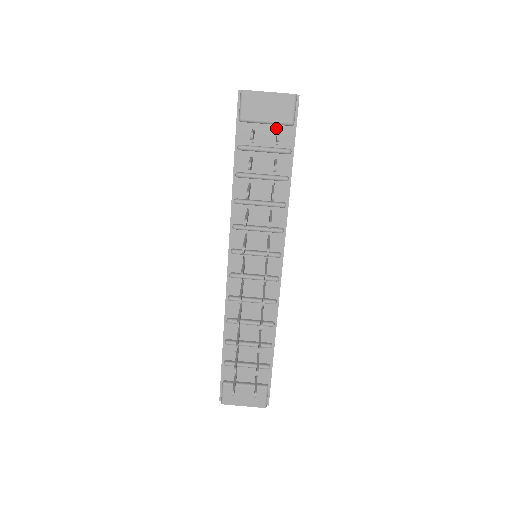
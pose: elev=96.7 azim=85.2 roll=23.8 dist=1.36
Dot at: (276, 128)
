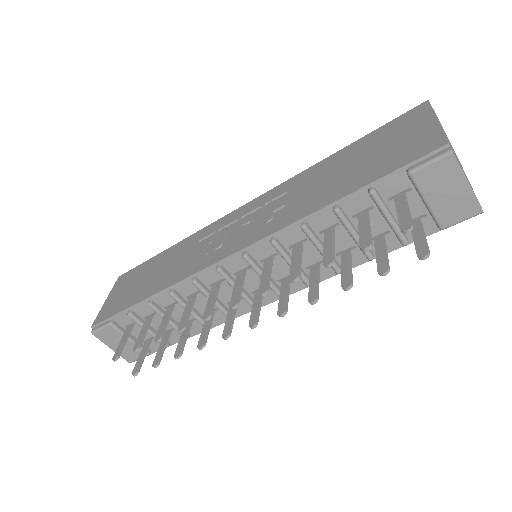
Dot at: (424, 212)
